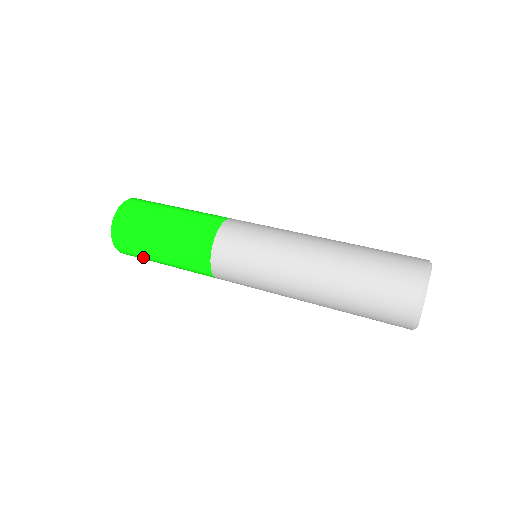
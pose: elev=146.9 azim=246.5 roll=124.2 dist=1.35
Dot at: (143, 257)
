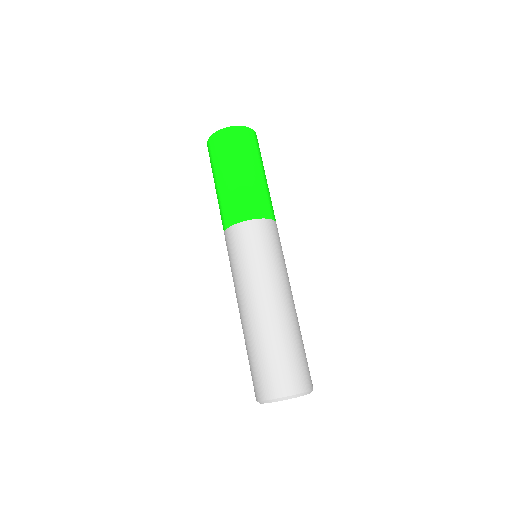
Dot at: occluded
